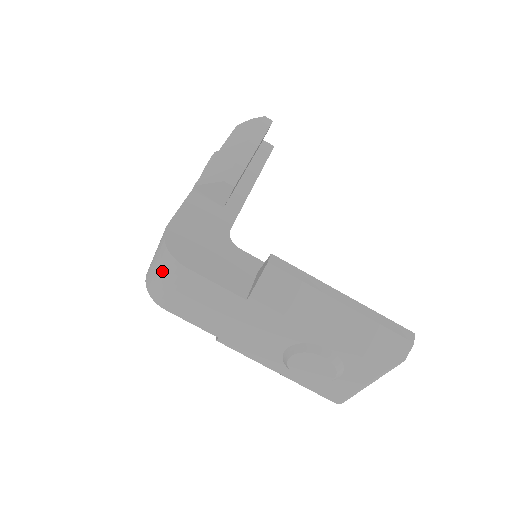
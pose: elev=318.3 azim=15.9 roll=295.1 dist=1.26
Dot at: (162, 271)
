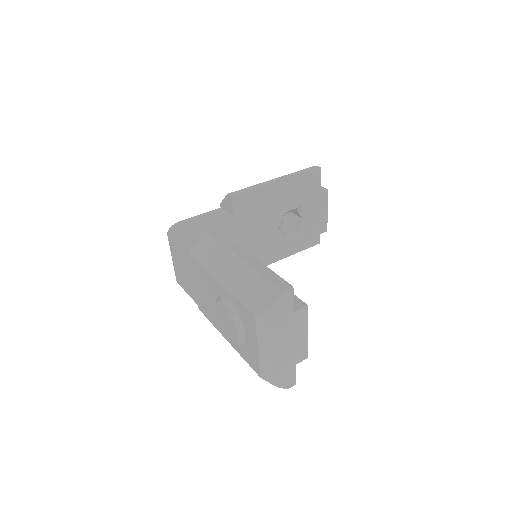
Dot at: occluded
